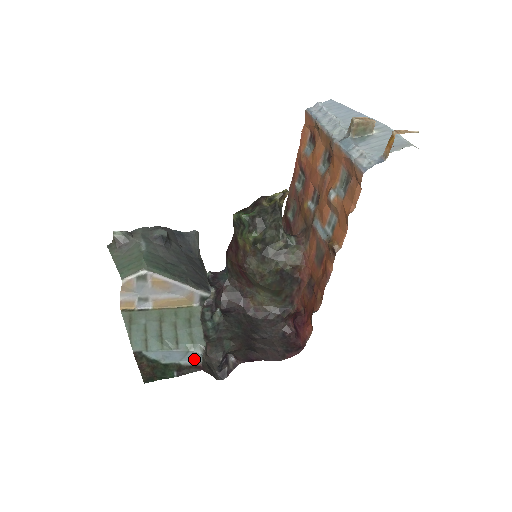
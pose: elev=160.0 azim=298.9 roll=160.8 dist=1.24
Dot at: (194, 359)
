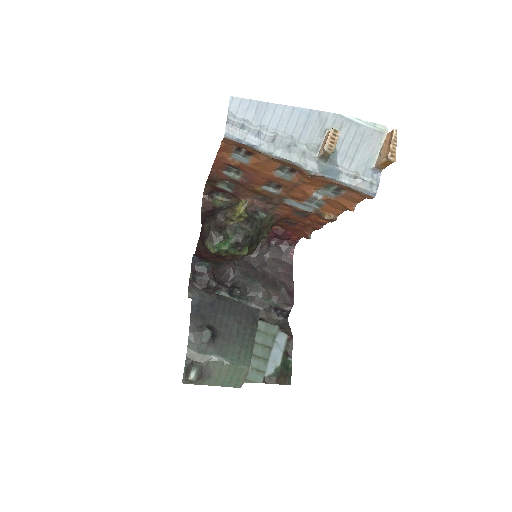
Dot at: (284, 340)
